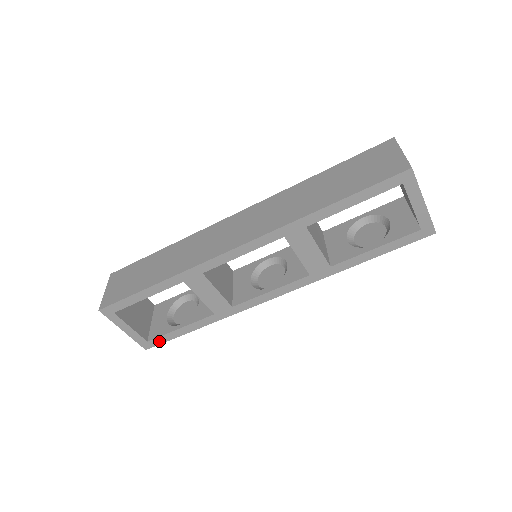
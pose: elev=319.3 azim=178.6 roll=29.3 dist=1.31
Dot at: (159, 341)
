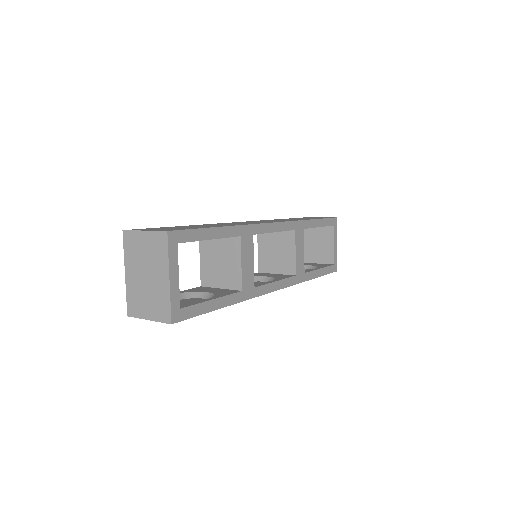
Dot at: (190, 313)
